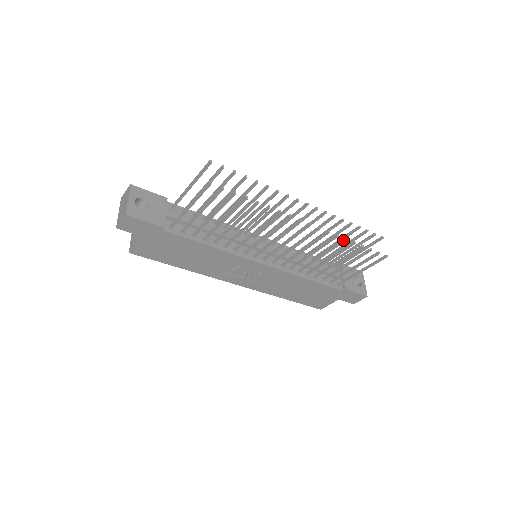
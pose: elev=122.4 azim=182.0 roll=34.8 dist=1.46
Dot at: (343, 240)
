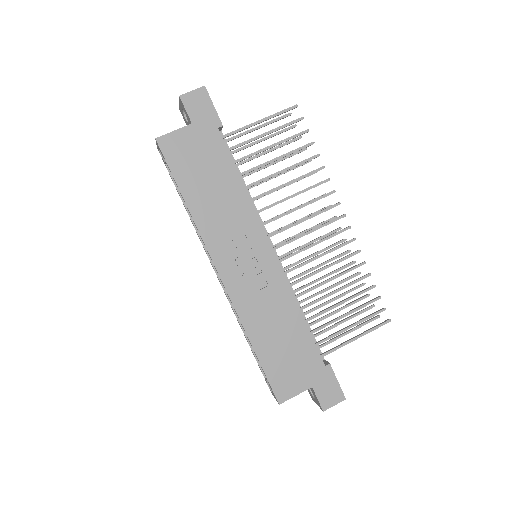
Dot at: occluded
